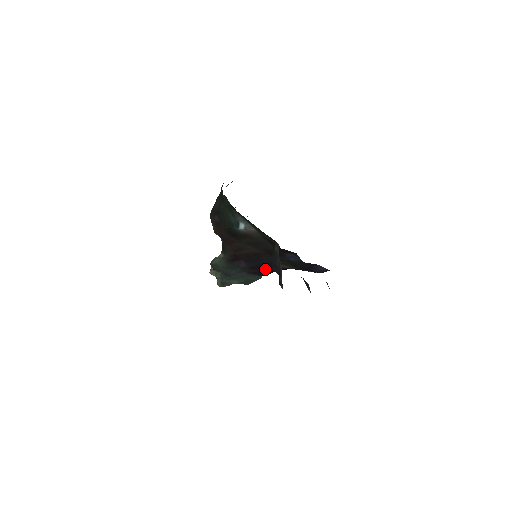
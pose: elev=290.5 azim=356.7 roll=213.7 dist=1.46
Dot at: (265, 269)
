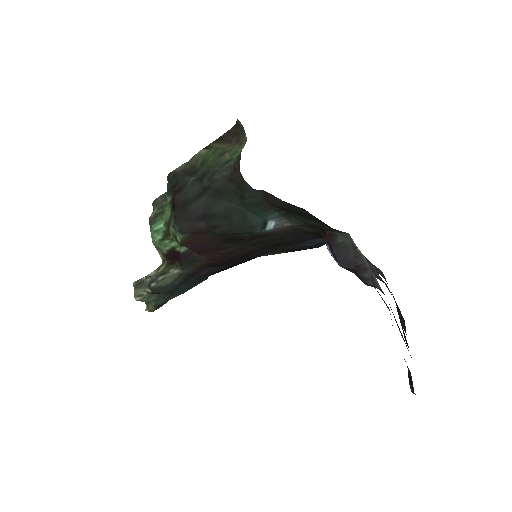
Dot at: (232, 266)
